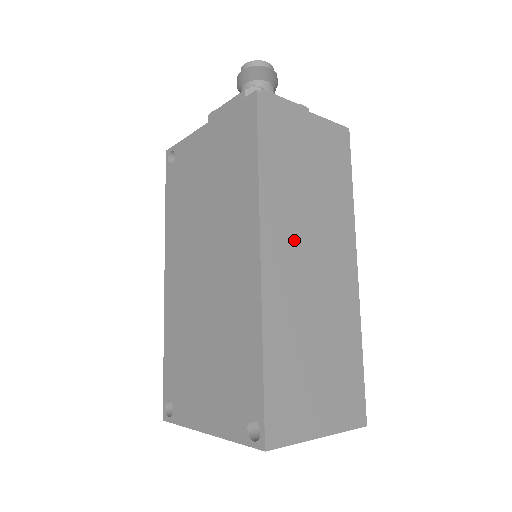
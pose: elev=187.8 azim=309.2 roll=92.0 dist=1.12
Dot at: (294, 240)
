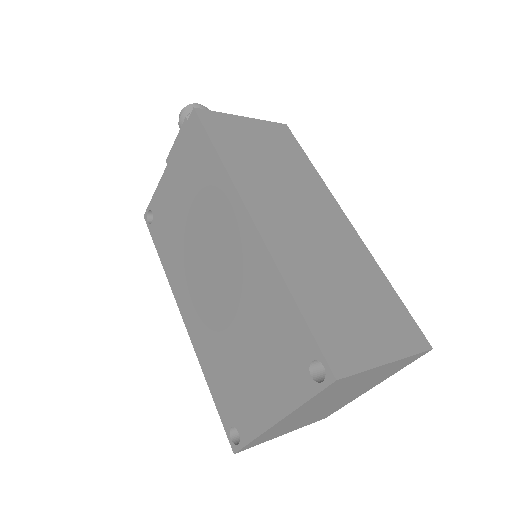
Dot at: (277, 204)
